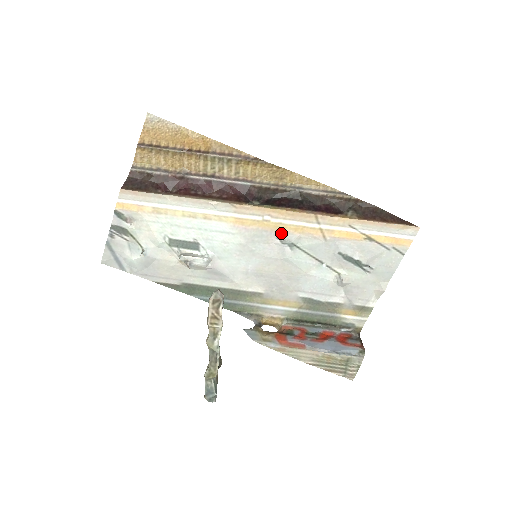
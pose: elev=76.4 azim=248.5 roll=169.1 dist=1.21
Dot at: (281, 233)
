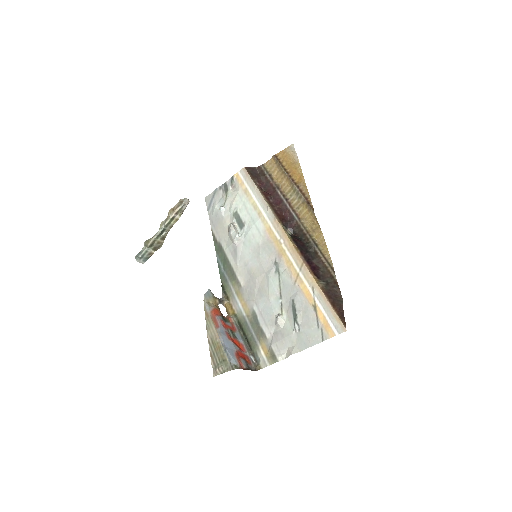
Dot at: (280, 257)
